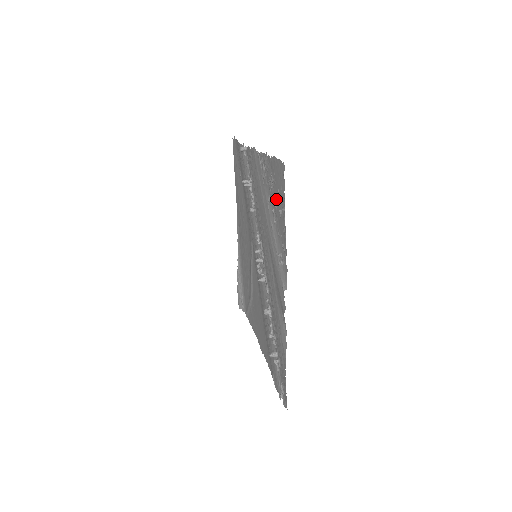
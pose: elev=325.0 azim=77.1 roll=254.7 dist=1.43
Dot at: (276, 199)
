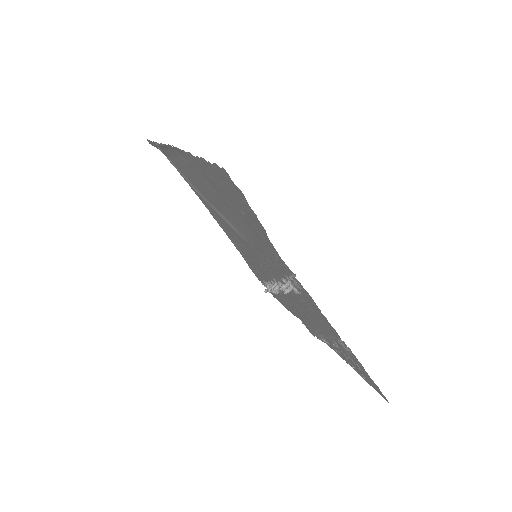
Dot at: (352, 363)
